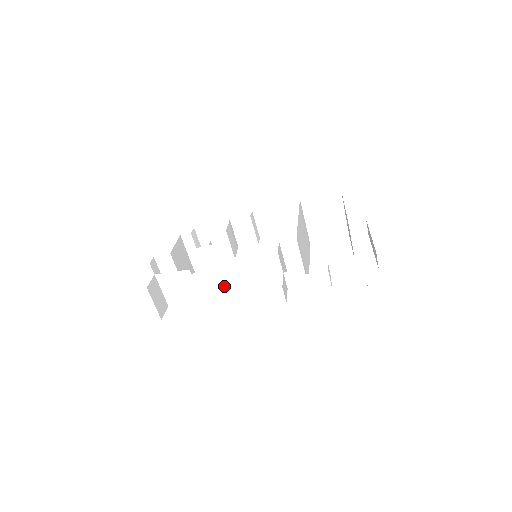
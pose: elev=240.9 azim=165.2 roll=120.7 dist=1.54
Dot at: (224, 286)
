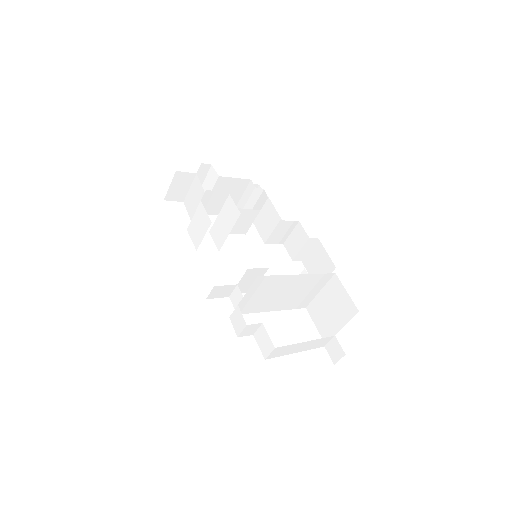
Dot at: (203, 235)
